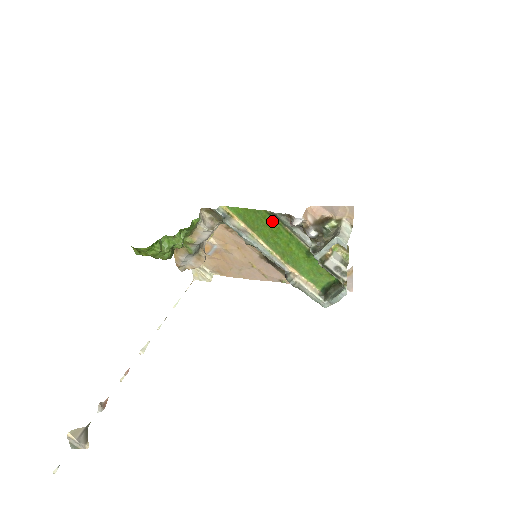
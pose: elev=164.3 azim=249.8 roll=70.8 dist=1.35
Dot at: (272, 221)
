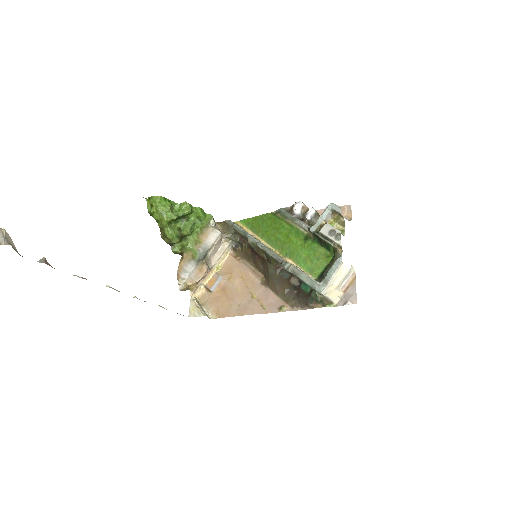
Dot at: (276, 219)
